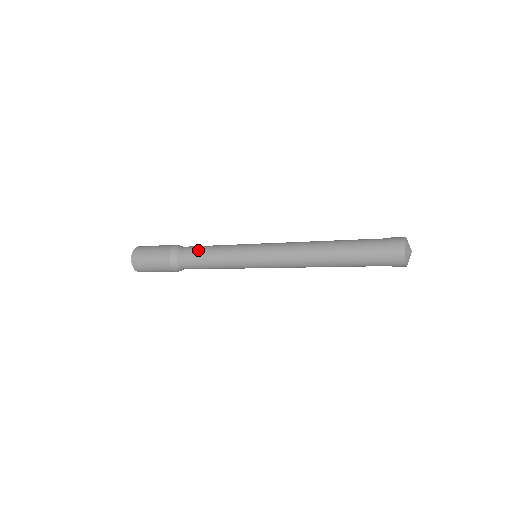
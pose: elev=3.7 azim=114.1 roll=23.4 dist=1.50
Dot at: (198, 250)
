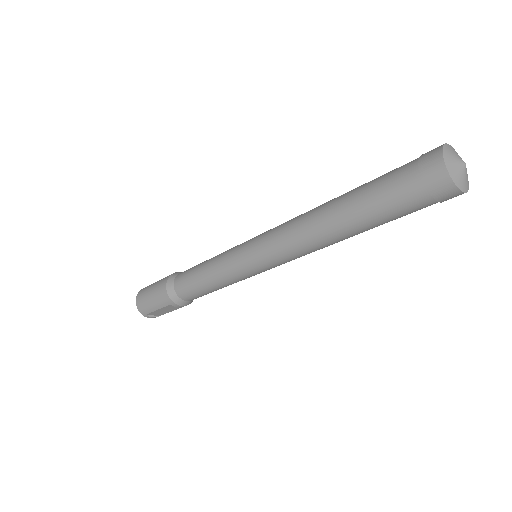
Dot at: occluded
